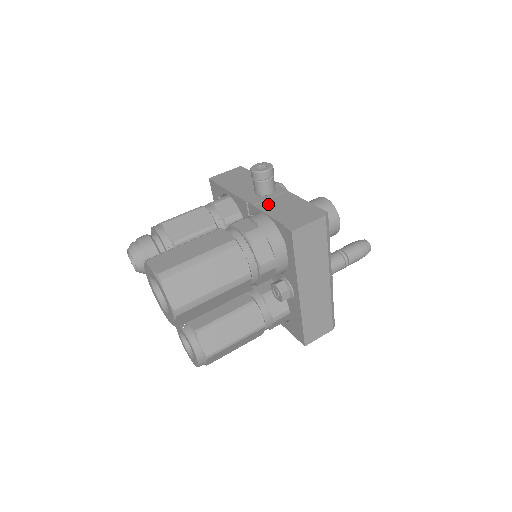
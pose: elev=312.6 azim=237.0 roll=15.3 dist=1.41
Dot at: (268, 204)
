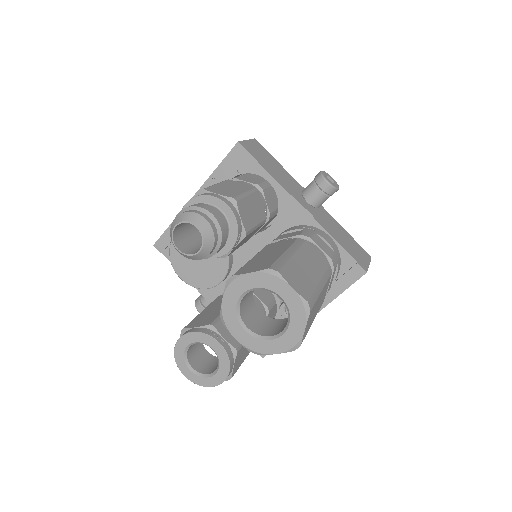
Dot at: (324, 222)
